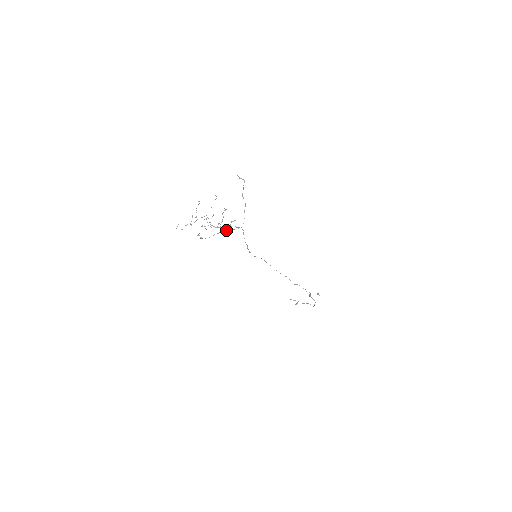
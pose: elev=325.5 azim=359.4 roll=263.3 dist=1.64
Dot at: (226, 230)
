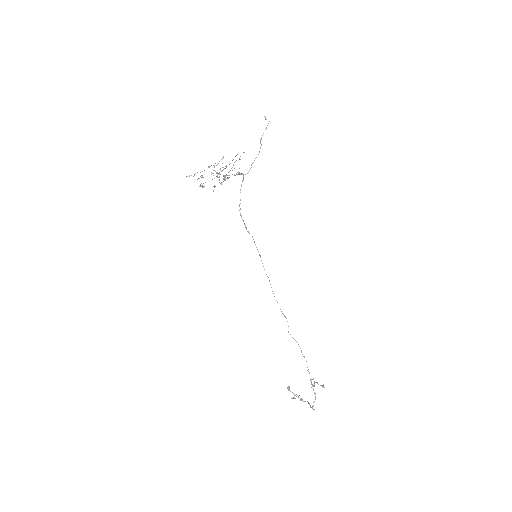
Dot at: (228, 178)
